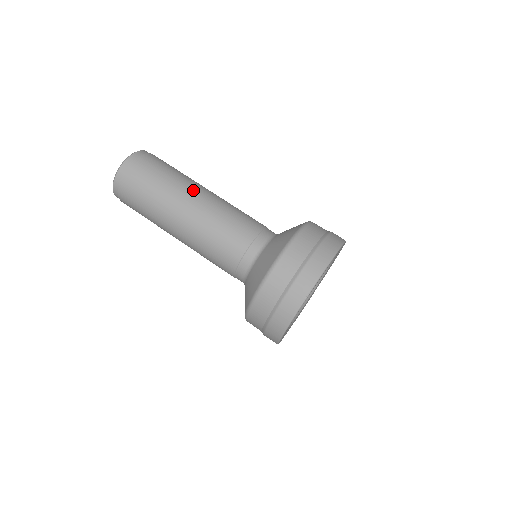
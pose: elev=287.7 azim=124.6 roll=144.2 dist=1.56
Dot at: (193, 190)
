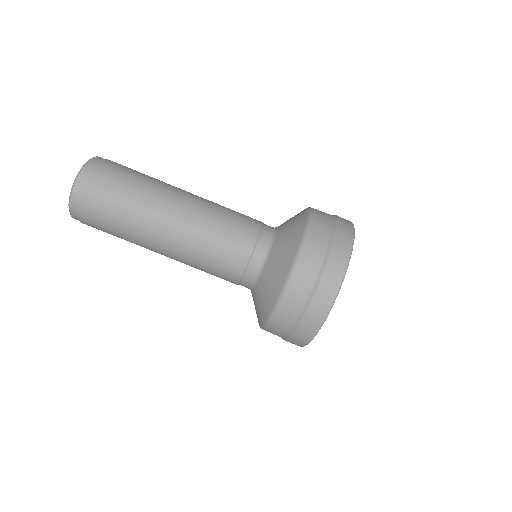
Dot at: (158, 226)
